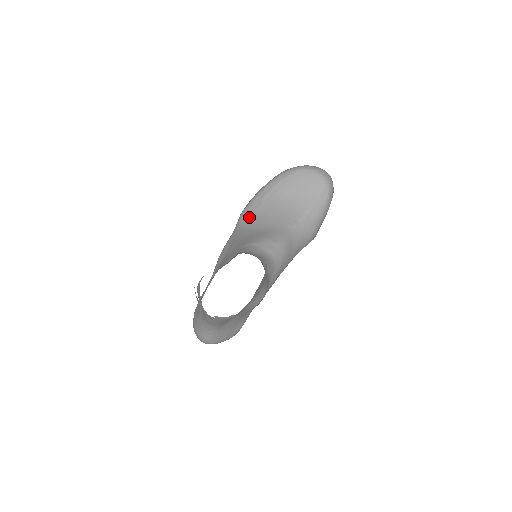
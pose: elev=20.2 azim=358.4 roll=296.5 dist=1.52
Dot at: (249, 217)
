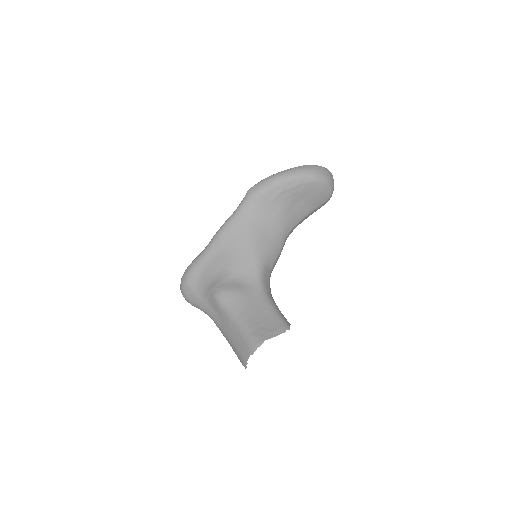
Dot at: (260, 207)
